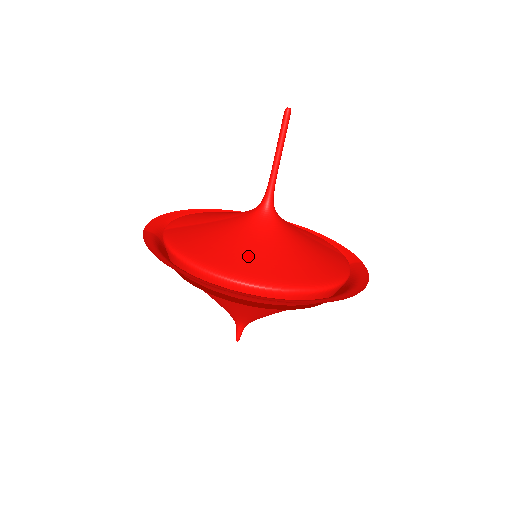
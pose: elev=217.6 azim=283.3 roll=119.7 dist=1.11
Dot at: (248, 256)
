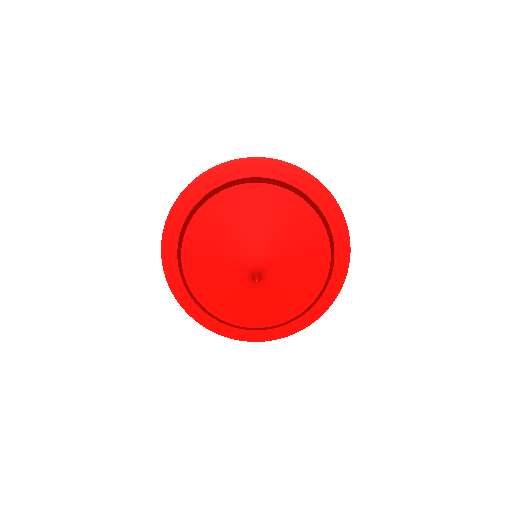
Dot at: occluded
